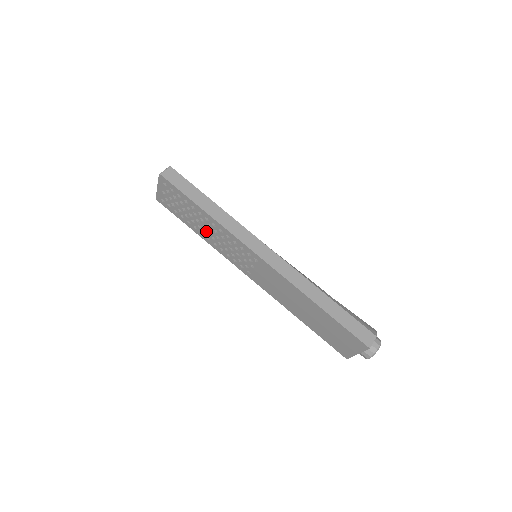
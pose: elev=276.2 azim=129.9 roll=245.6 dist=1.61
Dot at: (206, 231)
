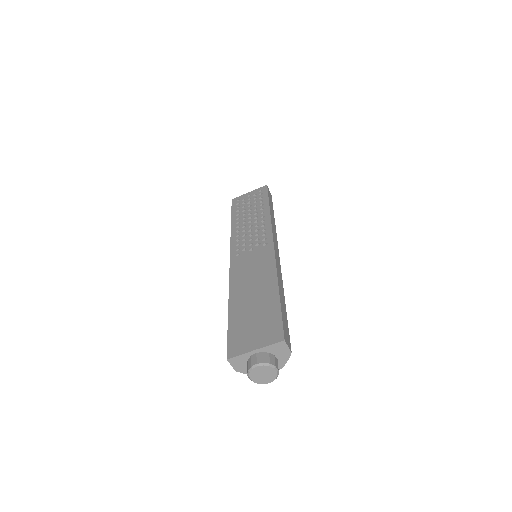
Dot at: (243, 223)
